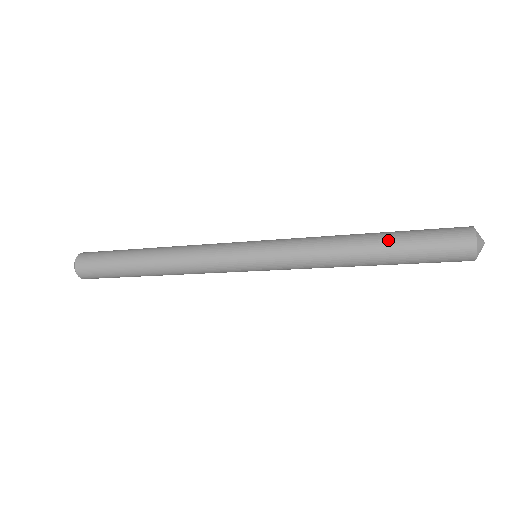
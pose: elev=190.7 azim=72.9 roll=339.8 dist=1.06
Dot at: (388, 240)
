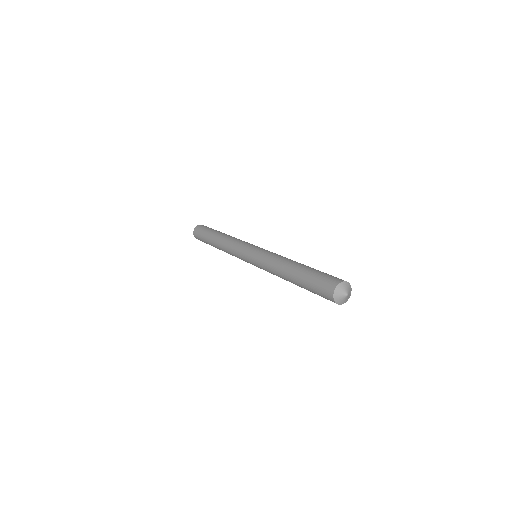
Dot at: (297, 277)
